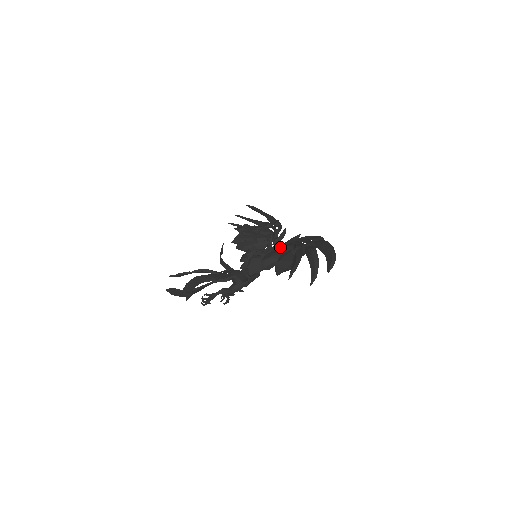
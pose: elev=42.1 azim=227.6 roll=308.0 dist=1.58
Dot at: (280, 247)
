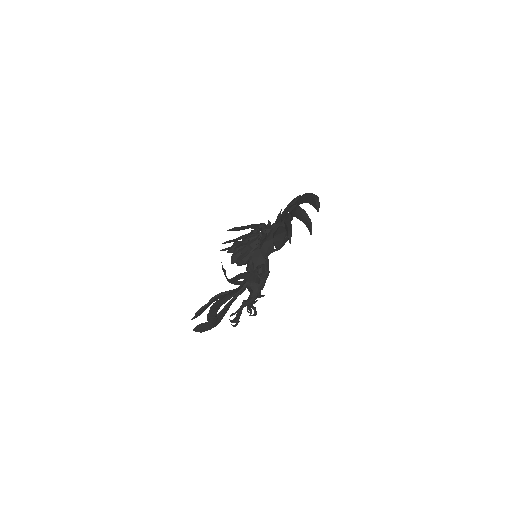
Dot at: (269, 229)
